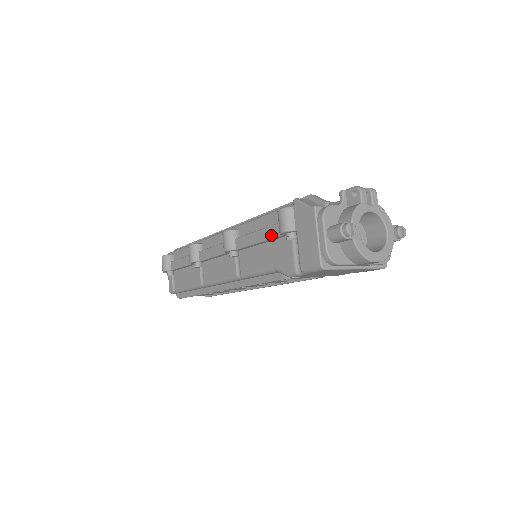
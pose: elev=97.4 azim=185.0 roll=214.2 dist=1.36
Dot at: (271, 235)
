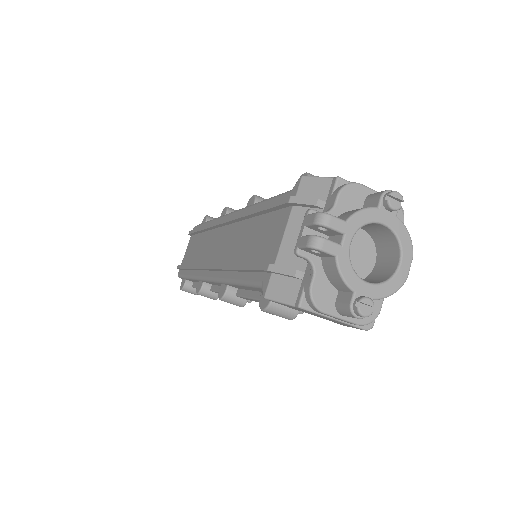
Dot at: occluded
